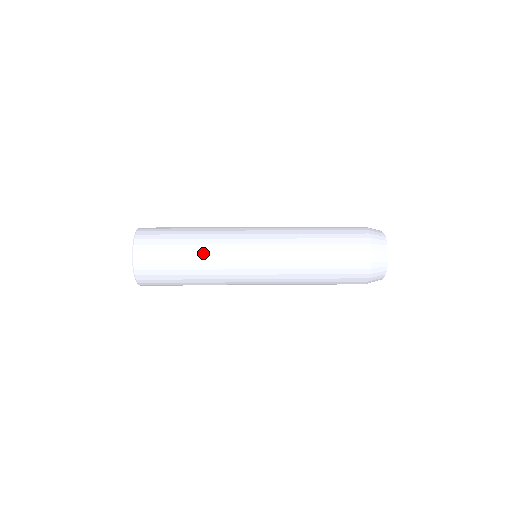
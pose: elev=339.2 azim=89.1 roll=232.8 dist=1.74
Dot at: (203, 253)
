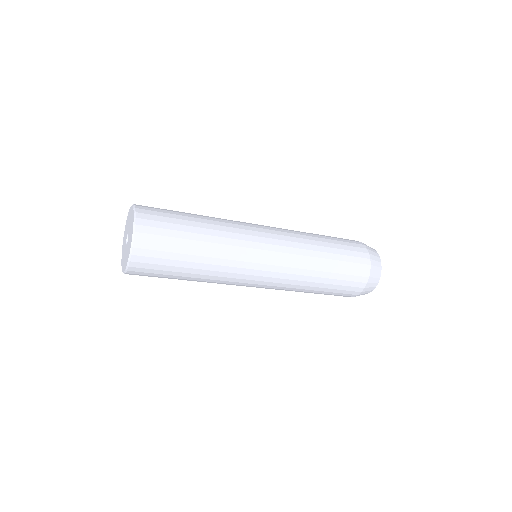
Dot at: occluded
